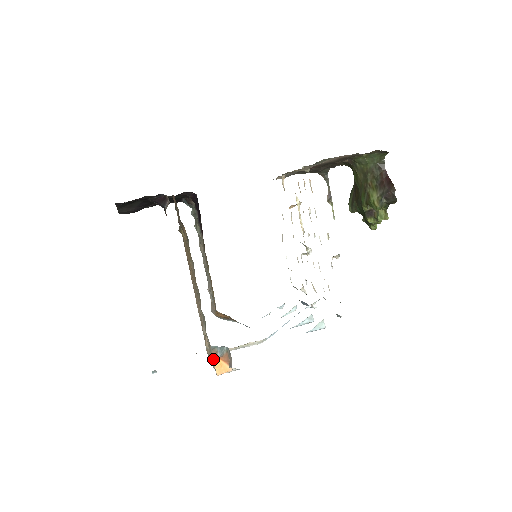
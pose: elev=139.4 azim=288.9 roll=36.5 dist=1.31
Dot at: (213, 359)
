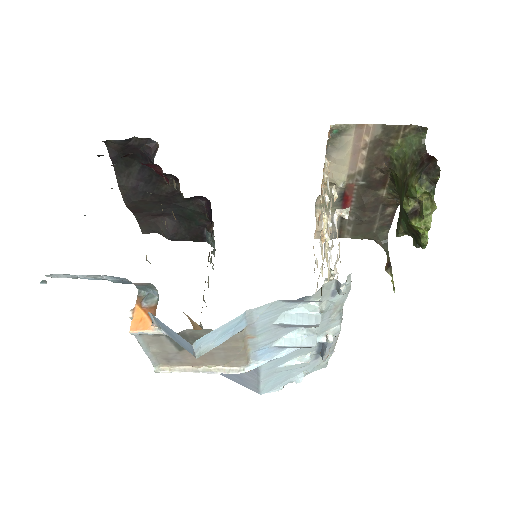
Dot at: (134, 308)
